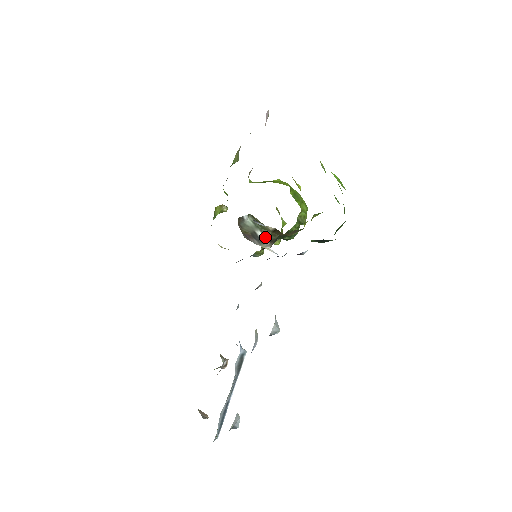
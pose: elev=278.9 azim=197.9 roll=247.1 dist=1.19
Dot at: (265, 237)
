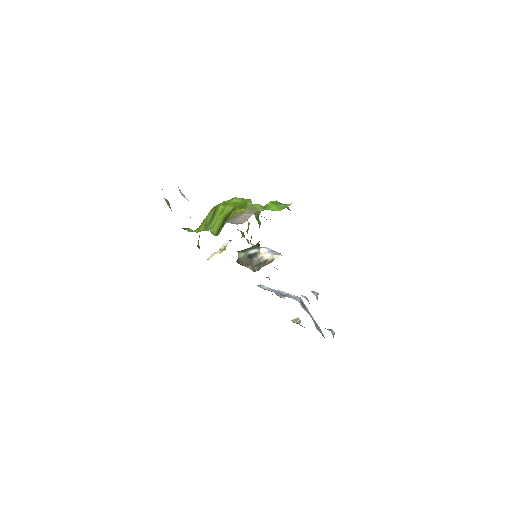
Dot at: (255, 249)
